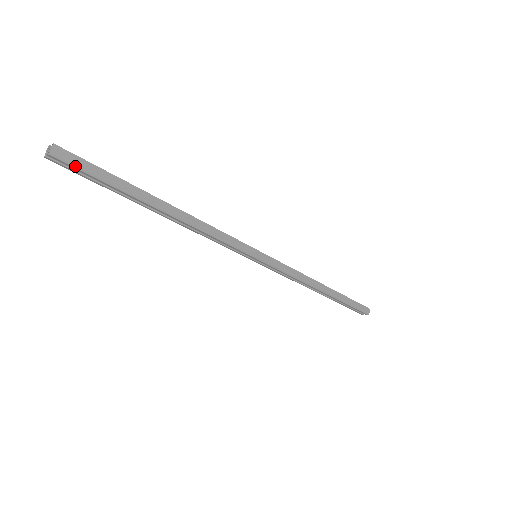
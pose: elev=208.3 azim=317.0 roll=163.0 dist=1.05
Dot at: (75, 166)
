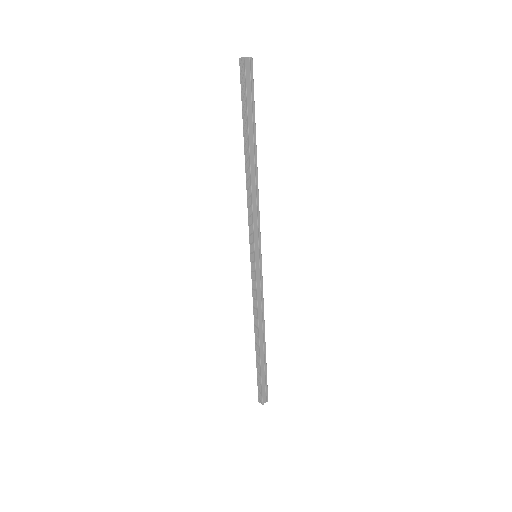
Dot at: occluded
